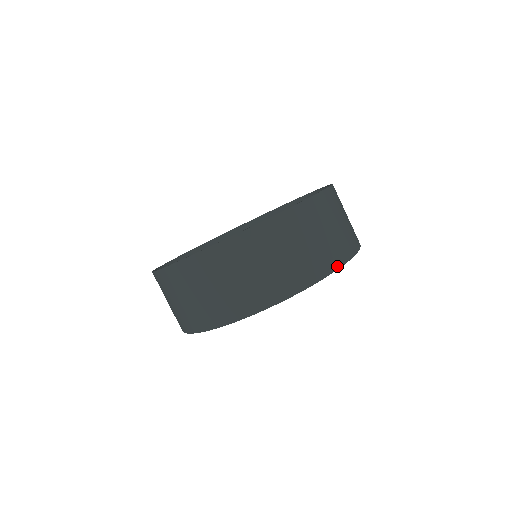
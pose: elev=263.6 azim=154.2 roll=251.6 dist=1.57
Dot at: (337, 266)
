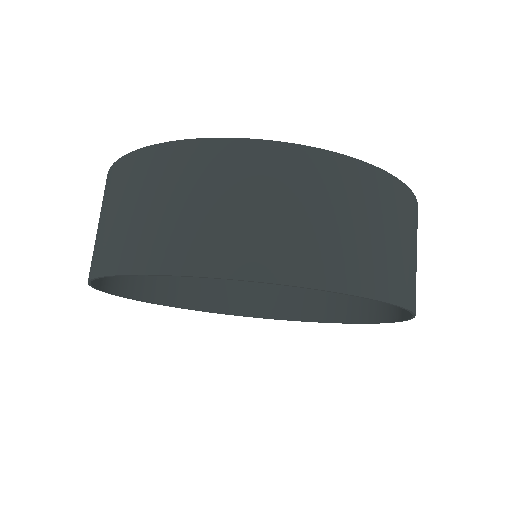
Dot at: occluded
